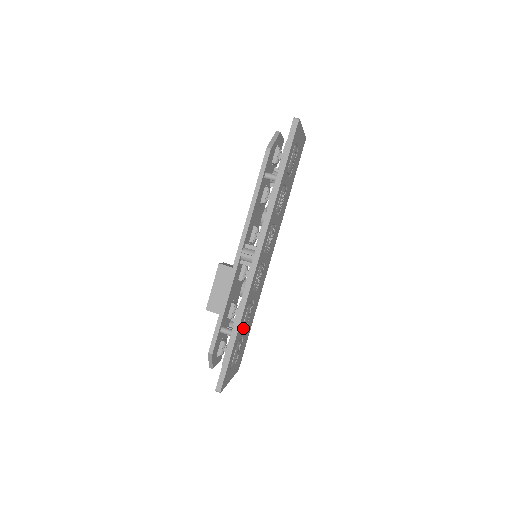
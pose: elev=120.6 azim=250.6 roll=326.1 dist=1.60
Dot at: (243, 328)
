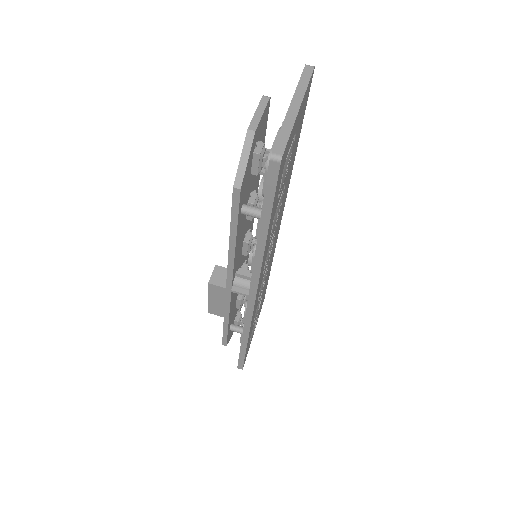
Dot at: occluded
